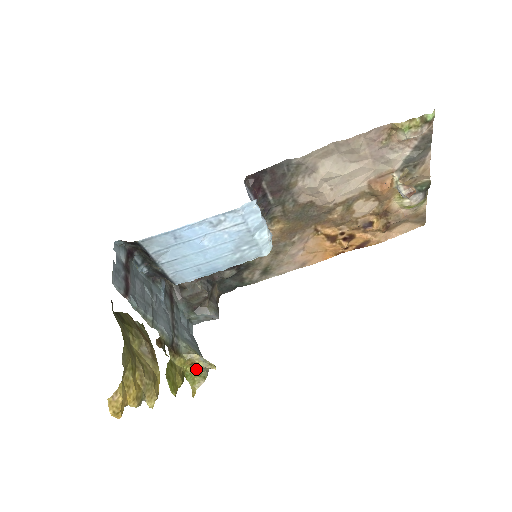
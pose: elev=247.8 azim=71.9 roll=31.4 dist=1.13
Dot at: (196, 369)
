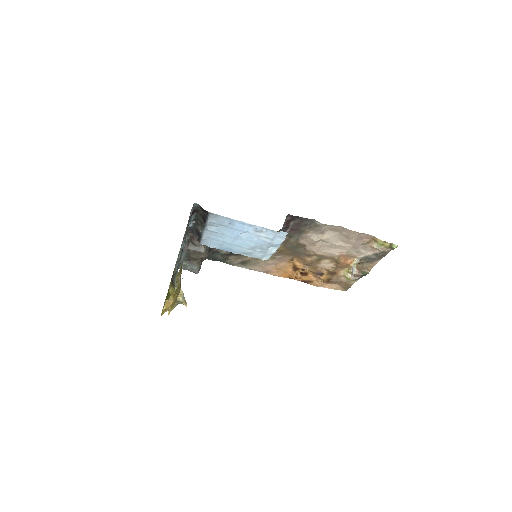
Dot at: occluded
